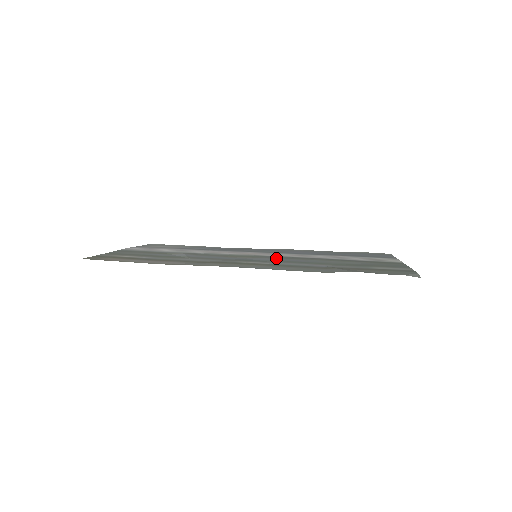
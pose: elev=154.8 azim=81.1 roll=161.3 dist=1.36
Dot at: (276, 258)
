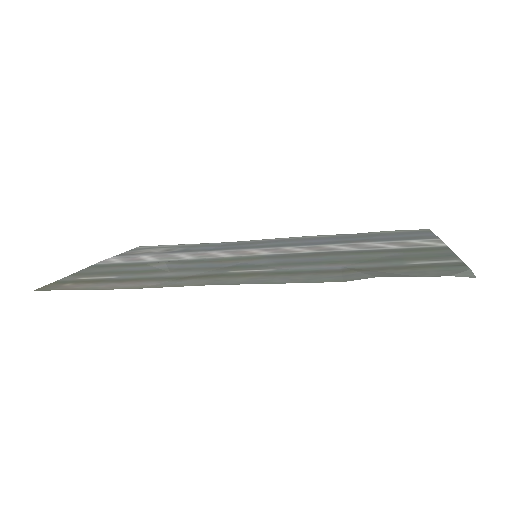
Dot at: (280, 258)
